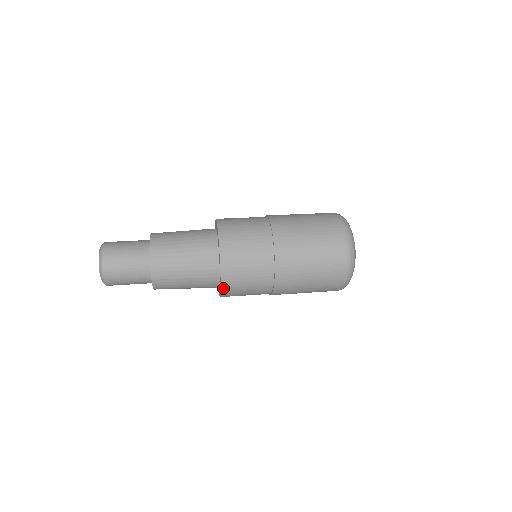
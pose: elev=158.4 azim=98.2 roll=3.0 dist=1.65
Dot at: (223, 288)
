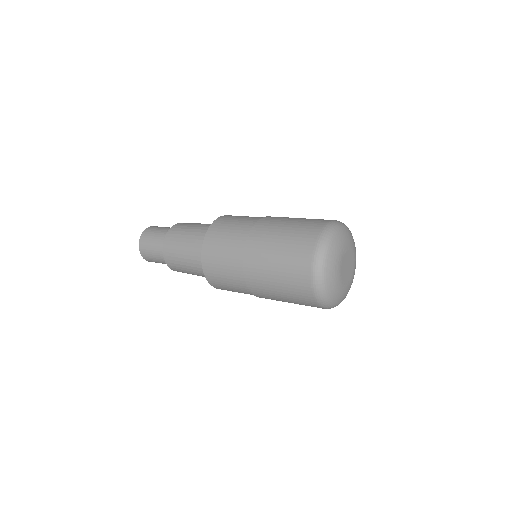
Dot at: (214, 286)
